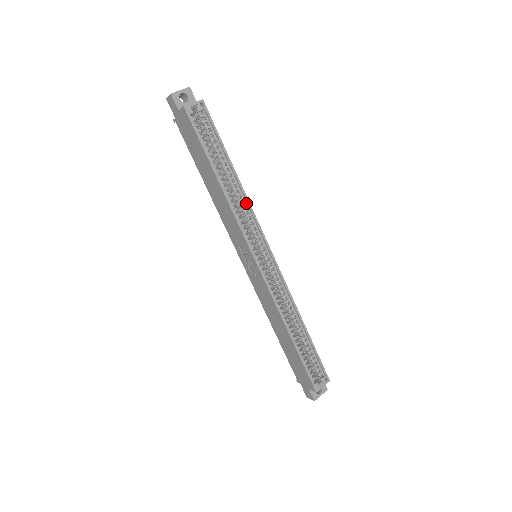
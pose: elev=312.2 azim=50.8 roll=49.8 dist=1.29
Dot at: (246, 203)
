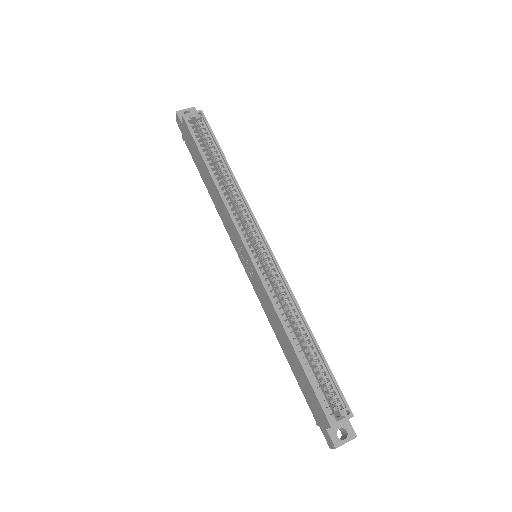
Dot at: (241, 197)
